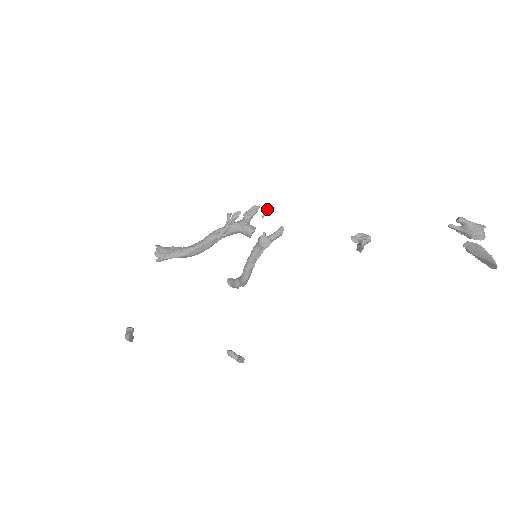
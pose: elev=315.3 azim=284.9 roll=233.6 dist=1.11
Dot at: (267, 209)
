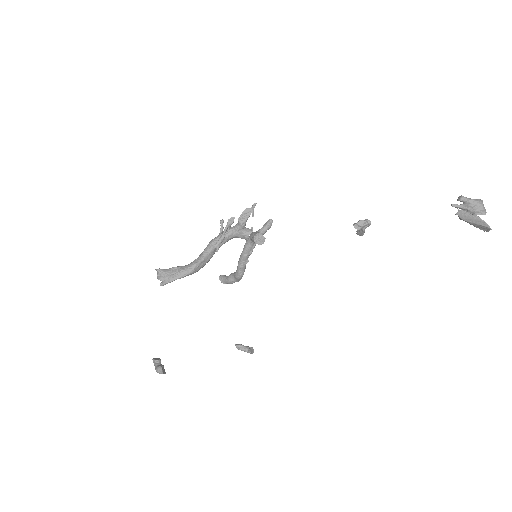
Dot at: occluded
